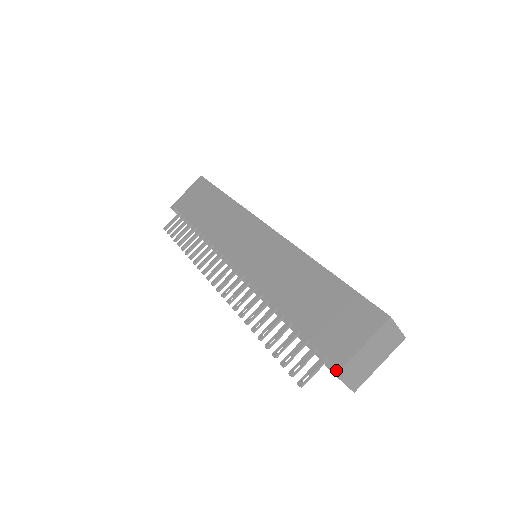
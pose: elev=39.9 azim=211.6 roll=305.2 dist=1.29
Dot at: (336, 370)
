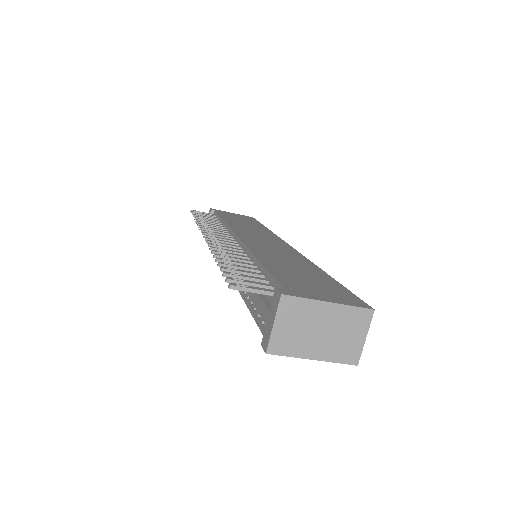
Dot at: (286, 293)
